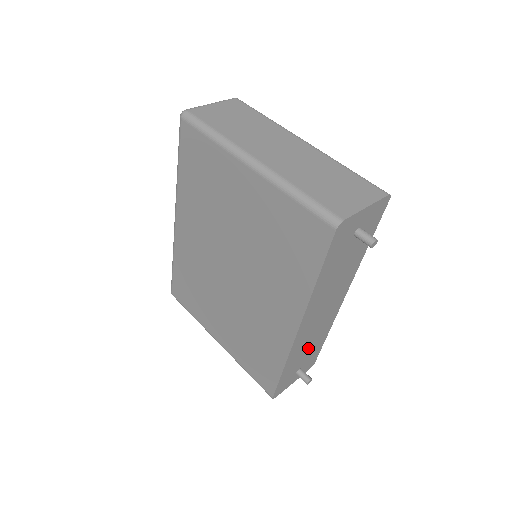
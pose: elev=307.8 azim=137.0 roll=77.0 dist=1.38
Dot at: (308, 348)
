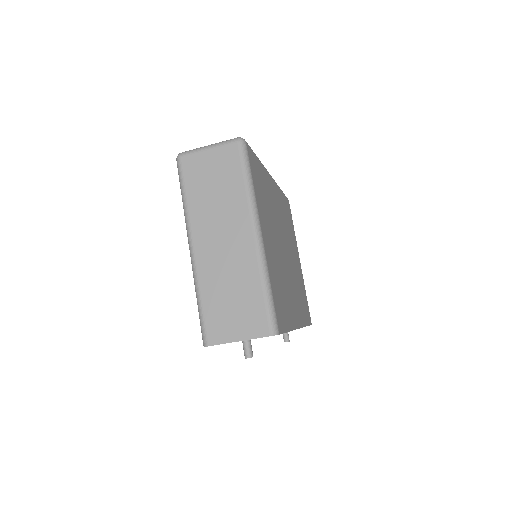
Dot at: occluded
